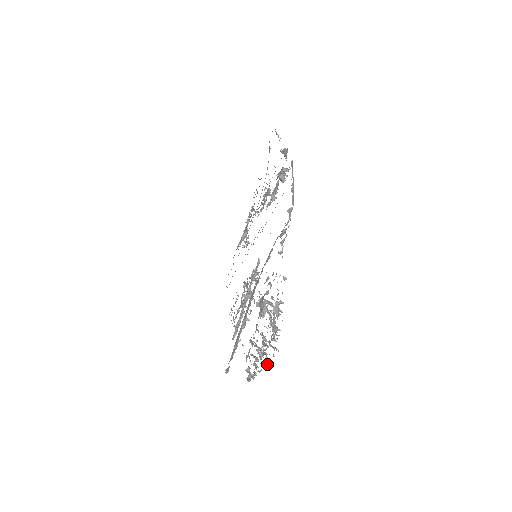
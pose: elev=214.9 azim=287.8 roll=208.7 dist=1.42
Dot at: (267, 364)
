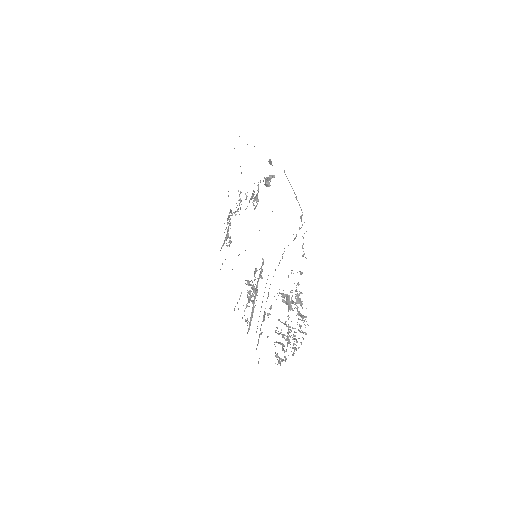
Dot at: (299, 347)
